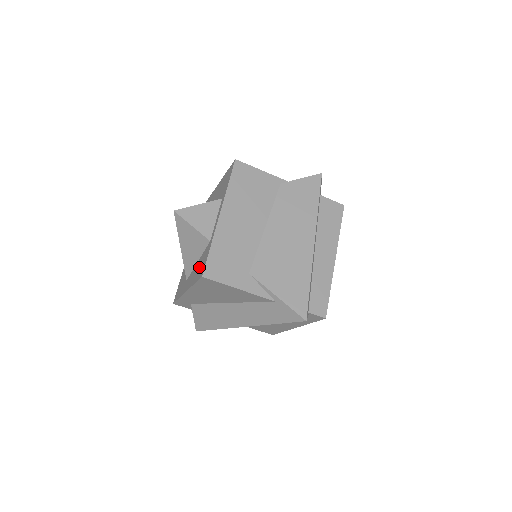
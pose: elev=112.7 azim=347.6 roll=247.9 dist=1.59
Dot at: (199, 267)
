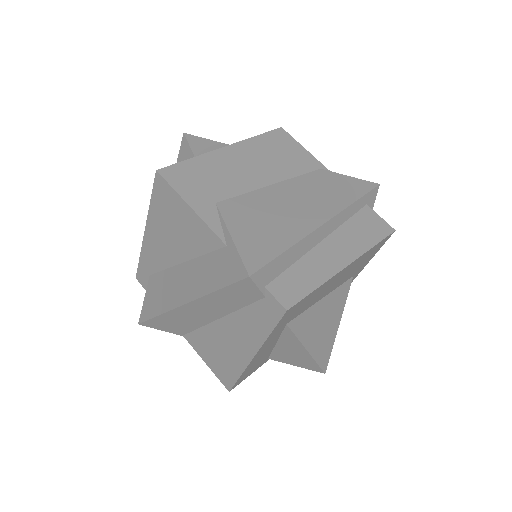
Dot at: occluded
